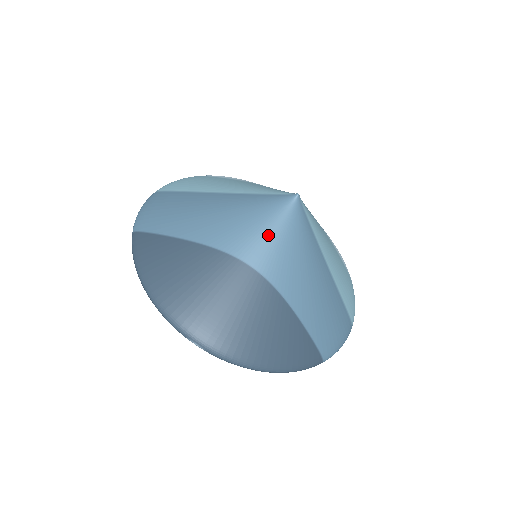
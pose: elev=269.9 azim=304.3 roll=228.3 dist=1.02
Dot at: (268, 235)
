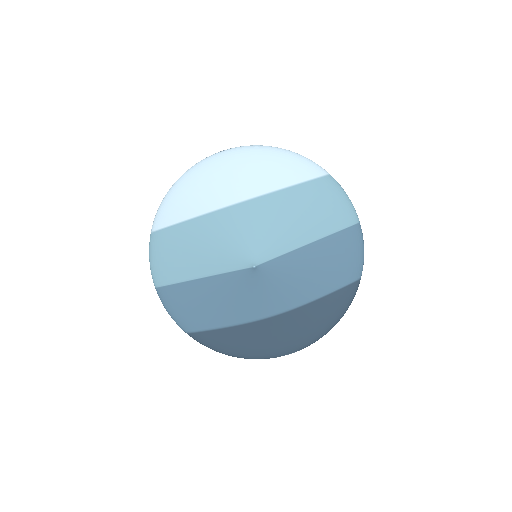
Dot at: (264, 298)
